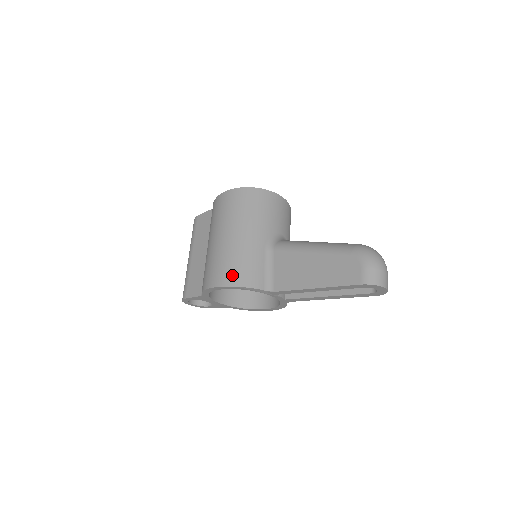
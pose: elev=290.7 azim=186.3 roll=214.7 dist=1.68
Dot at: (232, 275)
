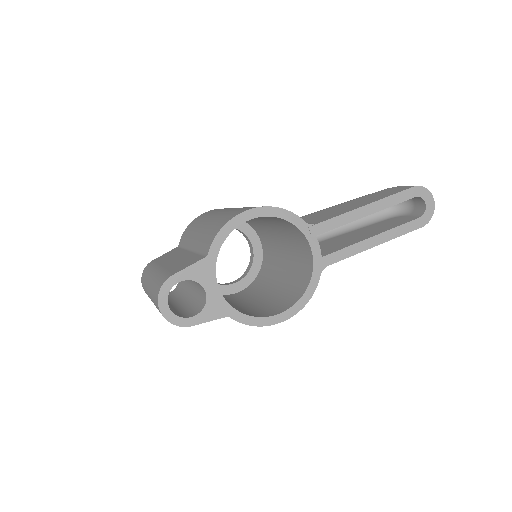
Dot at: occluded
